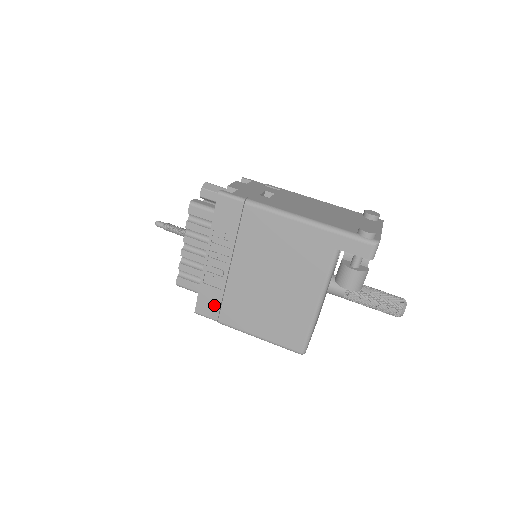
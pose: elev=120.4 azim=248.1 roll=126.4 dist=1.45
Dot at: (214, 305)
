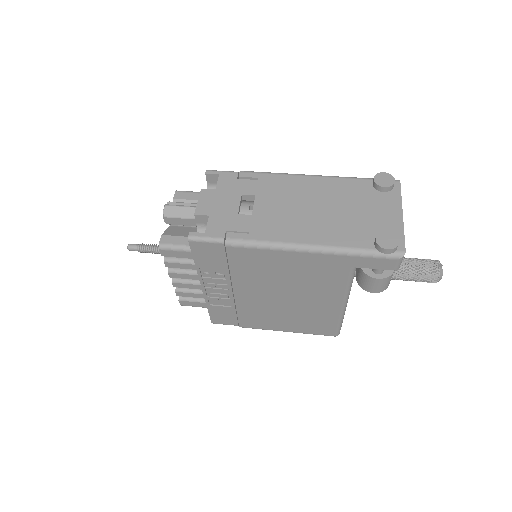
Dot at: (229, 317)
